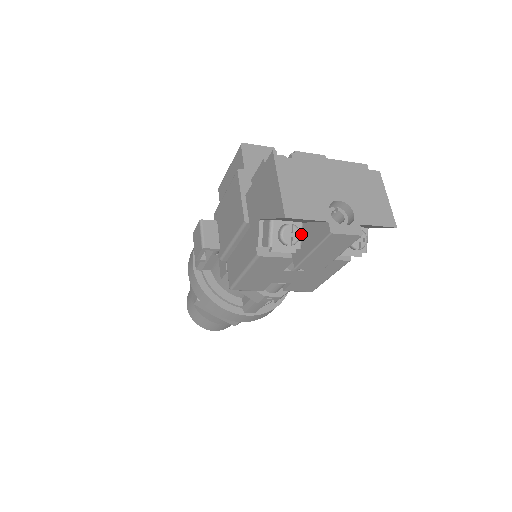
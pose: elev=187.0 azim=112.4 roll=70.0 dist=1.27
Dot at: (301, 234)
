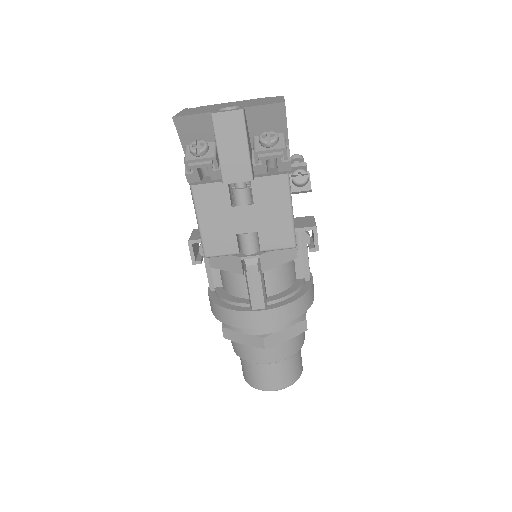
Dot at: (214, 149)
